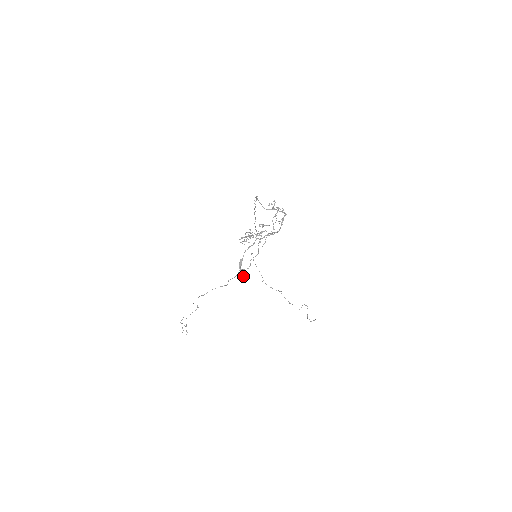
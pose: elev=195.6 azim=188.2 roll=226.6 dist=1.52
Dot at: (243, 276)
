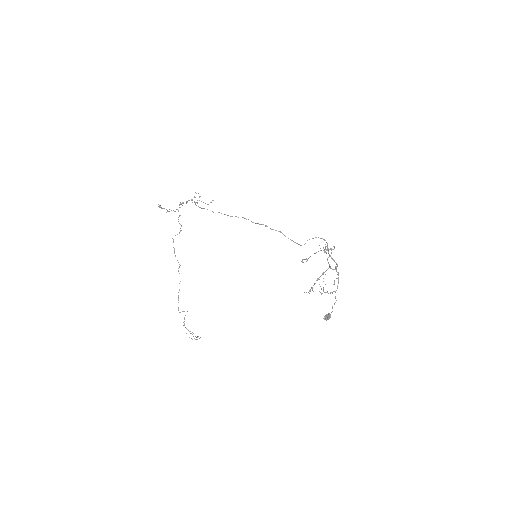
Dot at: (328, 319)
